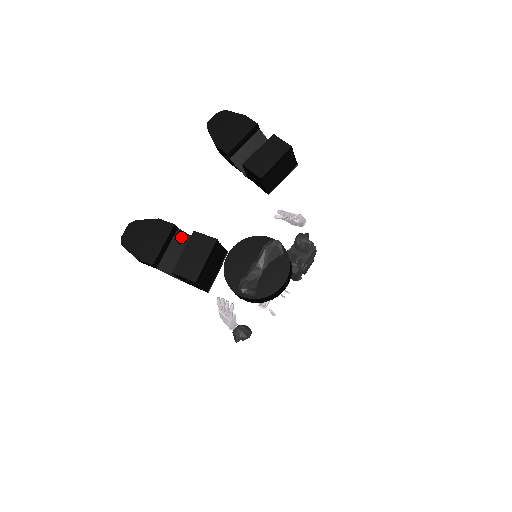
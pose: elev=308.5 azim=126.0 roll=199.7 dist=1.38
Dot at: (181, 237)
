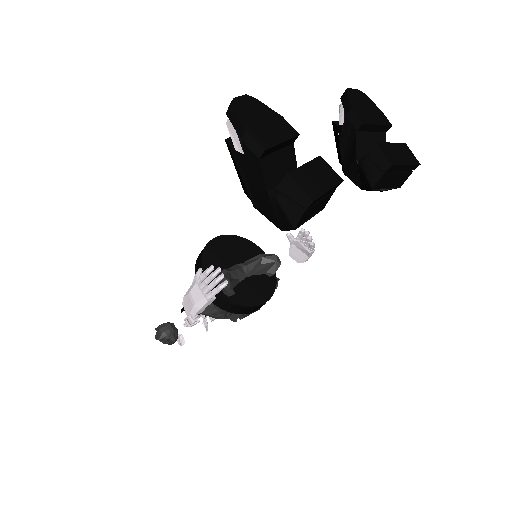
Dot at: (290, 154)
